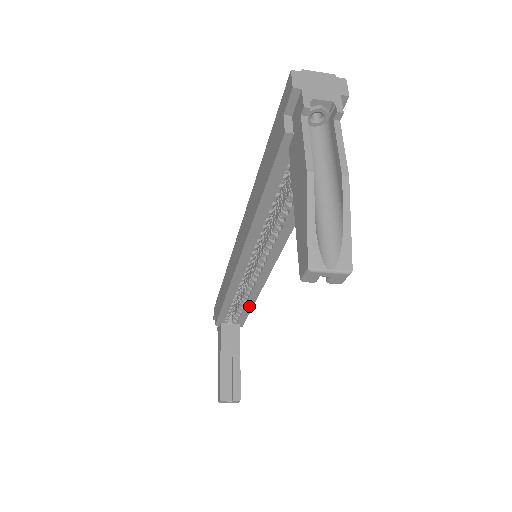
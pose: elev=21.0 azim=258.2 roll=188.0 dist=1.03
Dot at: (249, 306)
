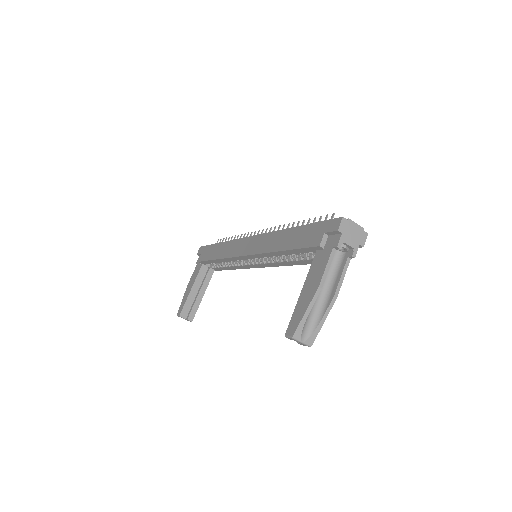
Dot at: (230, 268)
